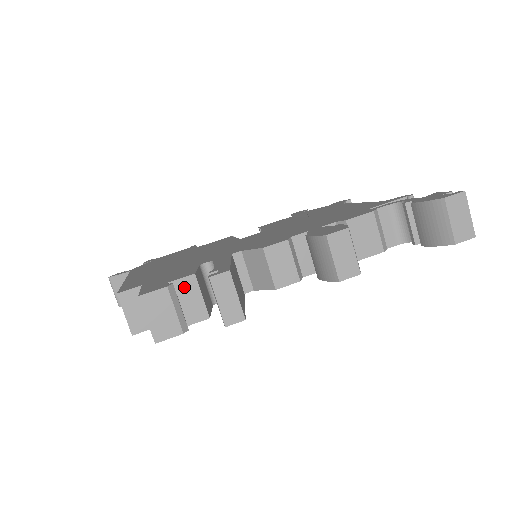
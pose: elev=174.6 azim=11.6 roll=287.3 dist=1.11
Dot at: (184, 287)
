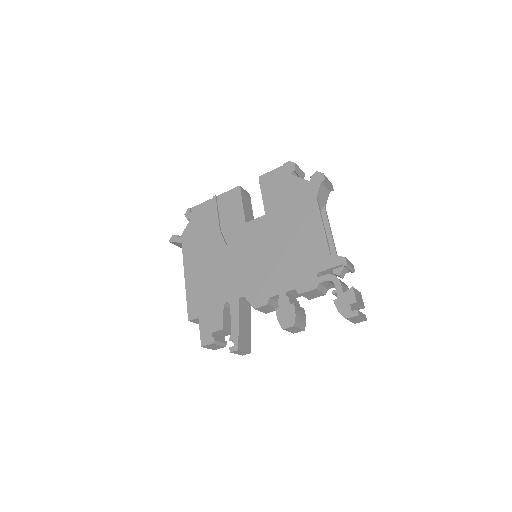
Dot at: (220, 332)
